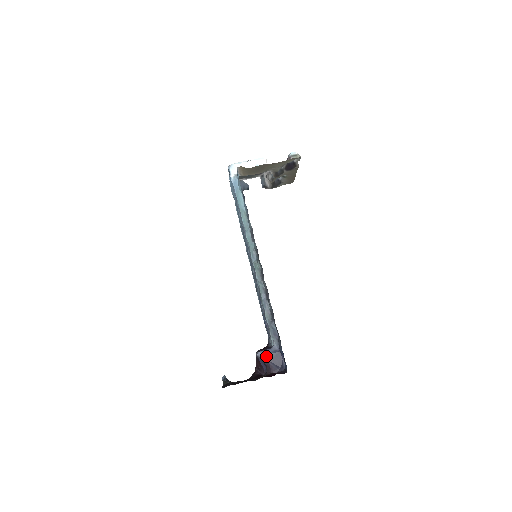
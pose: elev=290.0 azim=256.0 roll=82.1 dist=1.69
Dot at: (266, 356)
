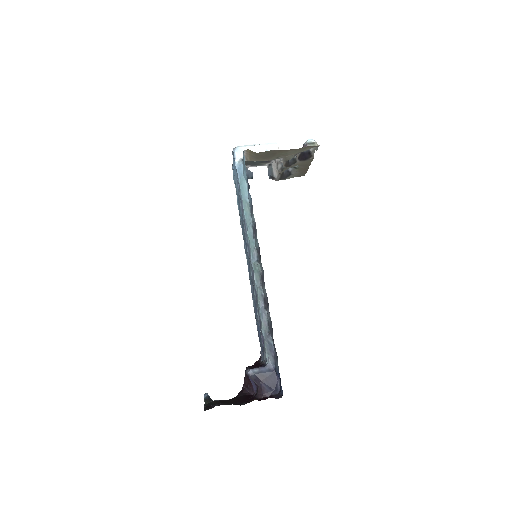
Dot at: (258, 375)
